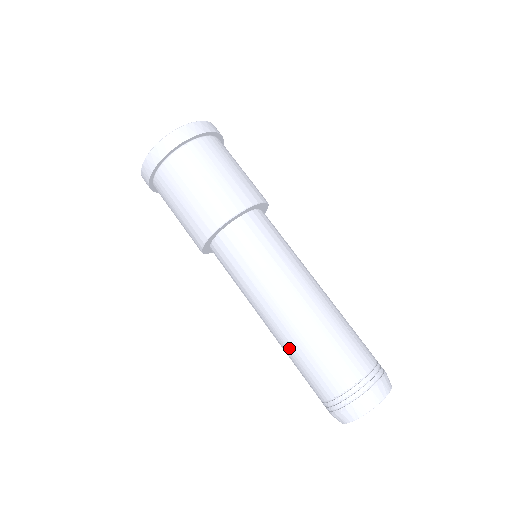
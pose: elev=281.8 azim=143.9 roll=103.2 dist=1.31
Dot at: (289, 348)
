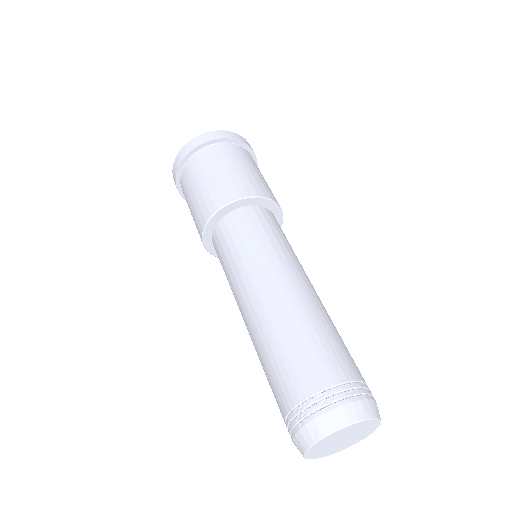
Dot at: (258, 344)
